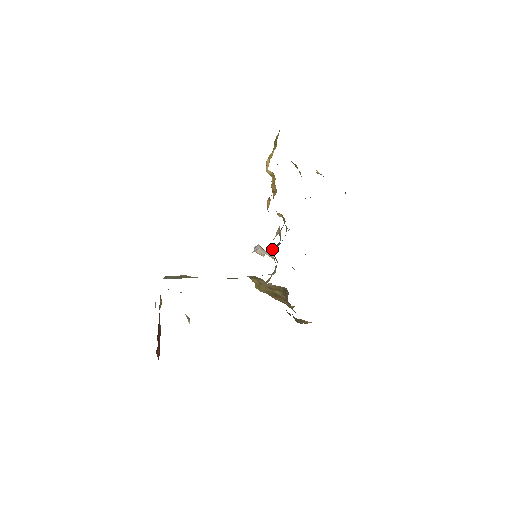
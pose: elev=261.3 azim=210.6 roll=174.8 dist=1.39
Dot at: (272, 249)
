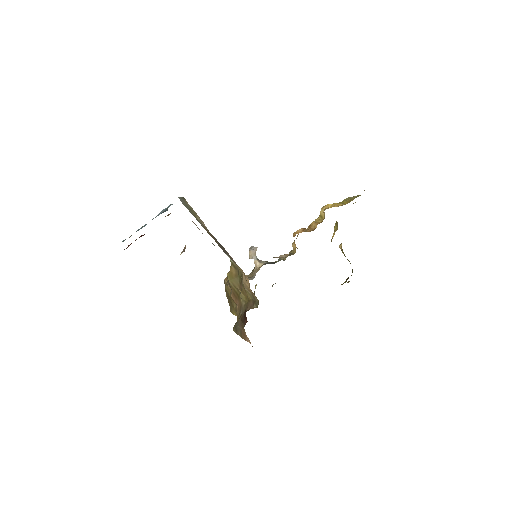
Dot at: (263, 261)
